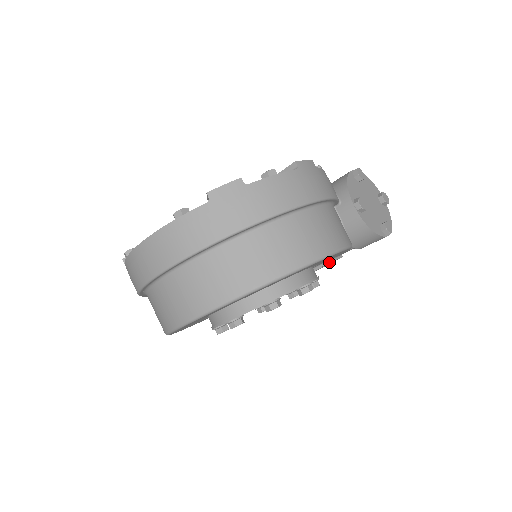
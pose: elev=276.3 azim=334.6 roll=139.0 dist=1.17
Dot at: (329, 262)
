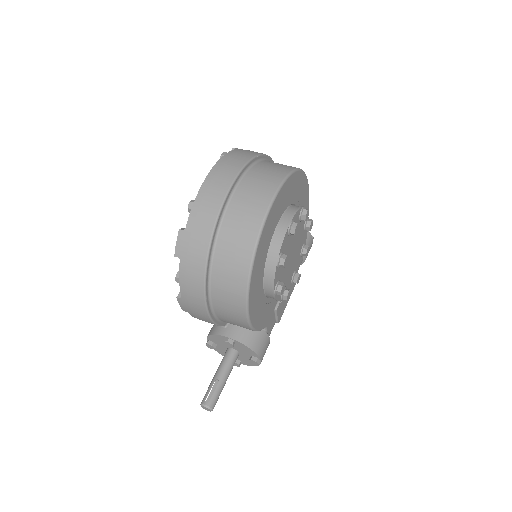
Dot at: occluded
